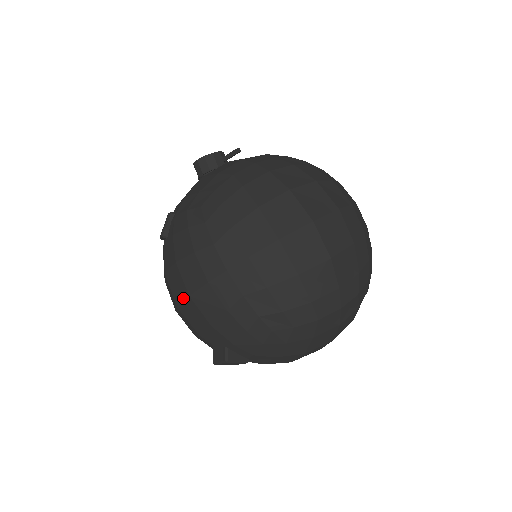
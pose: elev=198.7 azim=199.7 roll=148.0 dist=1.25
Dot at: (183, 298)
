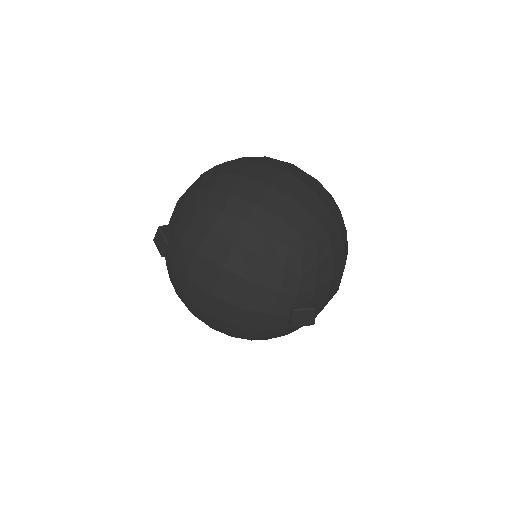
Dot at: occluded
